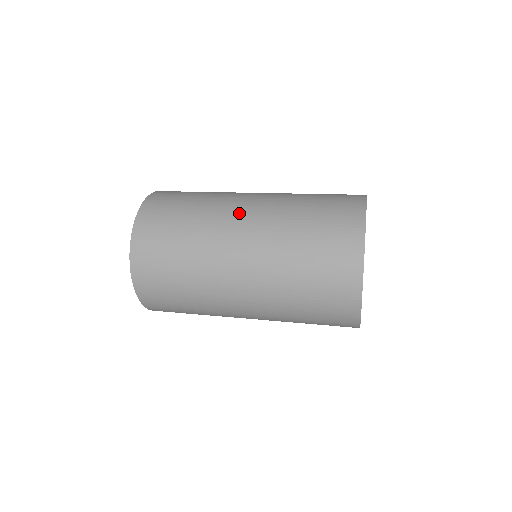
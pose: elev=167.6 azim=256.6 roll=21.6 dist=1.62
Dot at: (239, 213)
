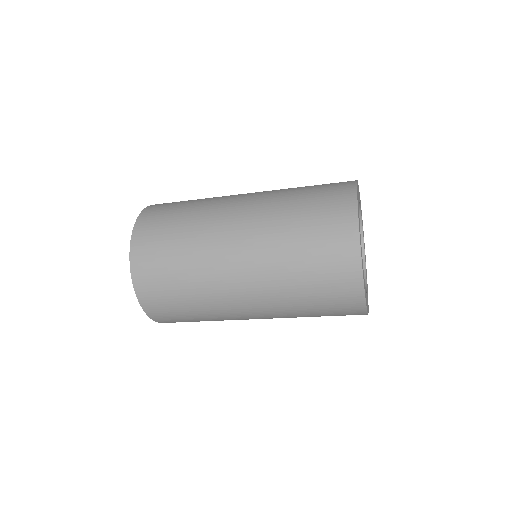
Dot at: (231, 222)
